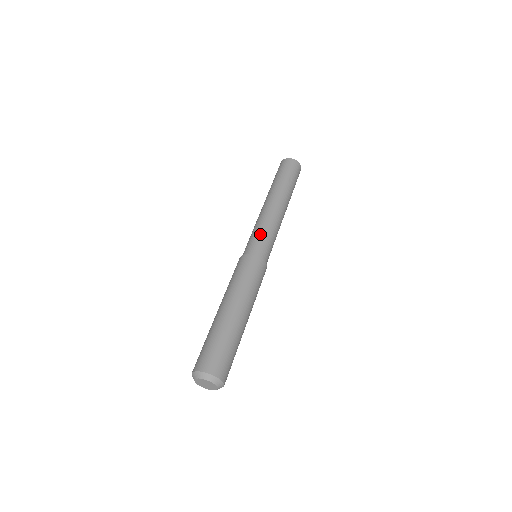
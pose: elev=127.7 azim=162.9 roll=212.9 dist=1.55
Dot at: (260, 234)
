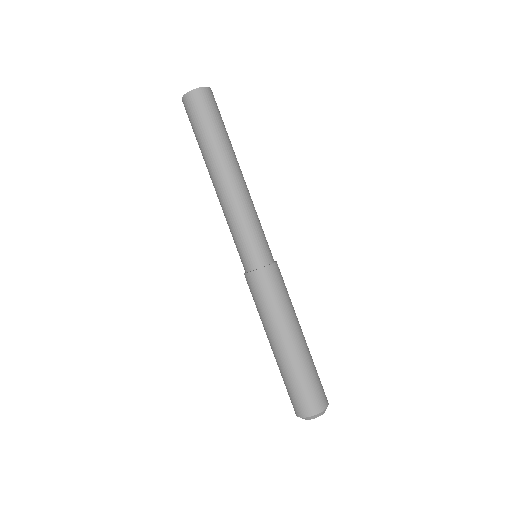
Dot at: (258, 231)
